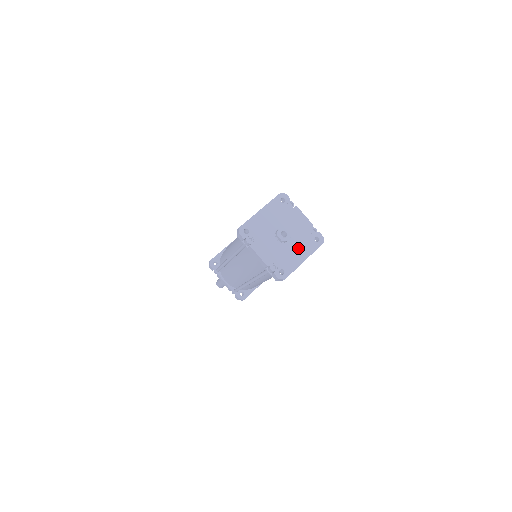
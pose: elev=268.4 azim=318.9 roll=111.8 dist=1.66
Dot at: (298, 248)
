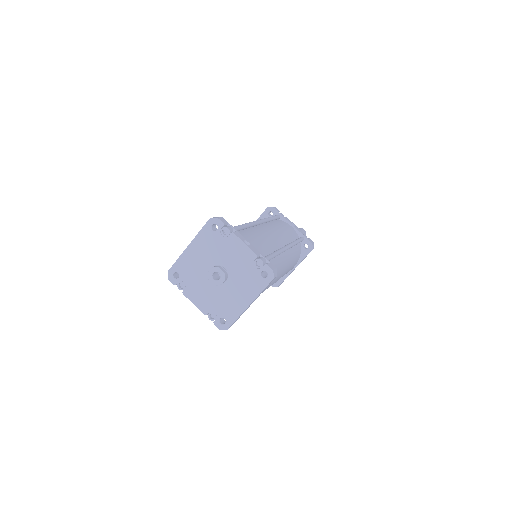
Dot at: (240, 289)
